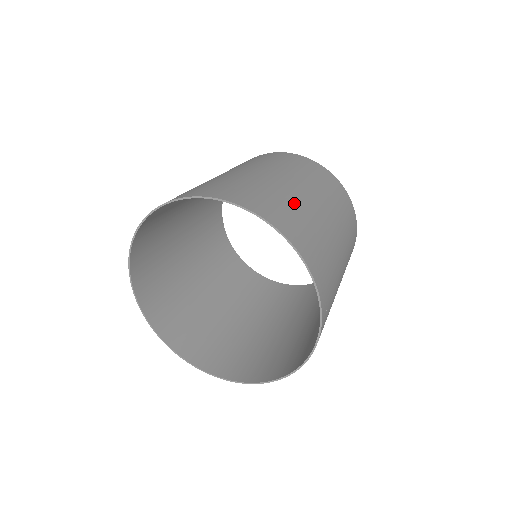
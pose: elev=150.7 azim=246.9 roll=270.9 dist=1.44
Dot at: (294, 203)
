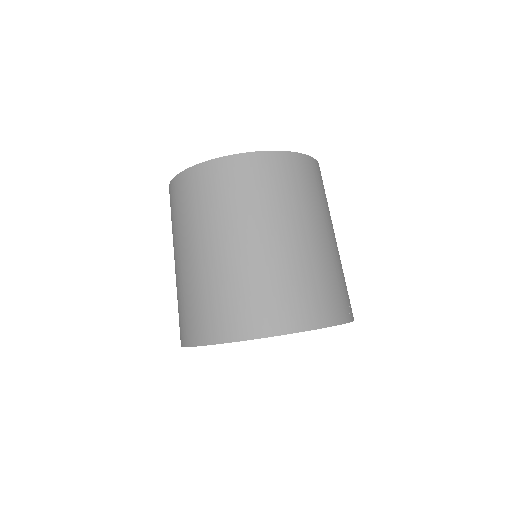
Dot at: (311, 271)
